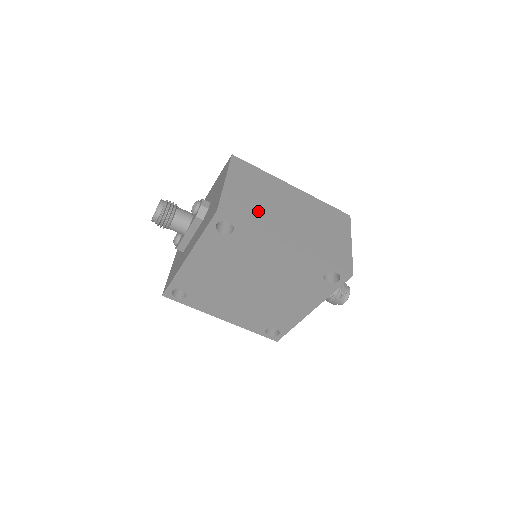
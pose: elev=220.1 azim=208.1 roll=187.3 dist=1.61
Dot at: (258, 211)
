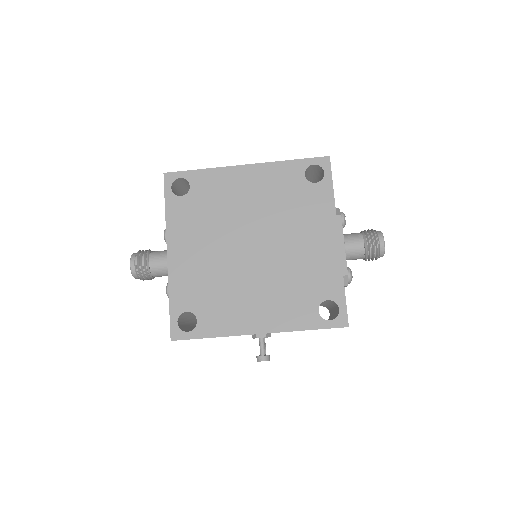
Dot at: occluded
